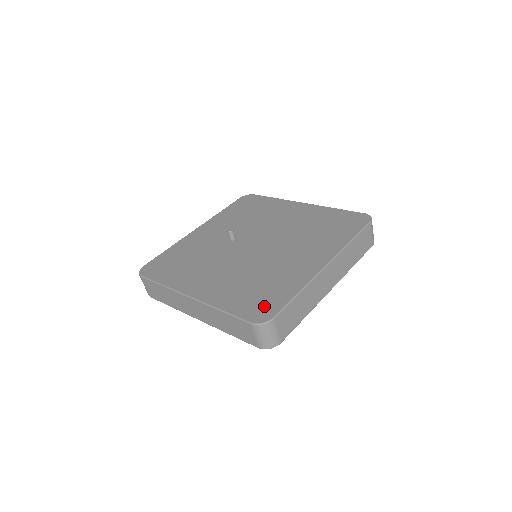
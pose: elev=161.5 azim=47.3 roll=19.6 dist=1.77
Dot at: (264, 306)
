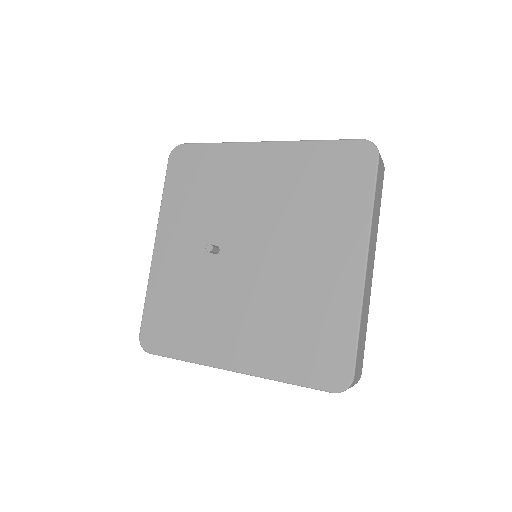
Dot at: (331, 362)
